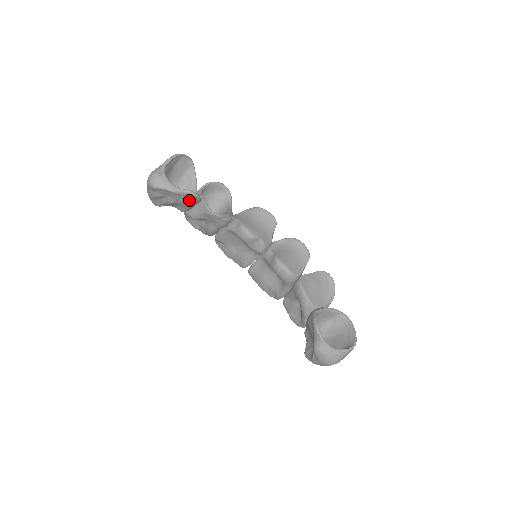
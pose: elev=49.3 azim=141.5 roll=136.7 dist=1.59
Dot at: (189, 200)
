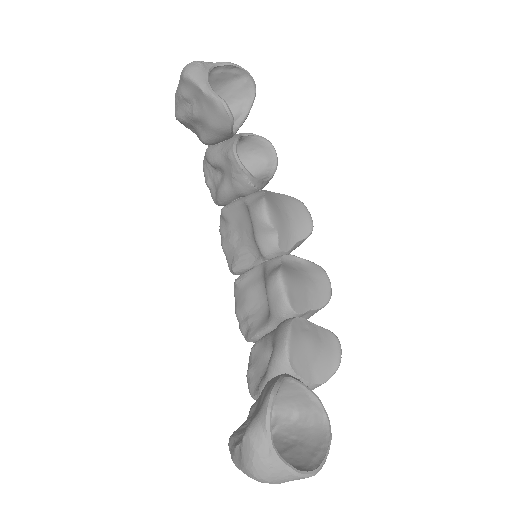
Dot at: (217, 118)
